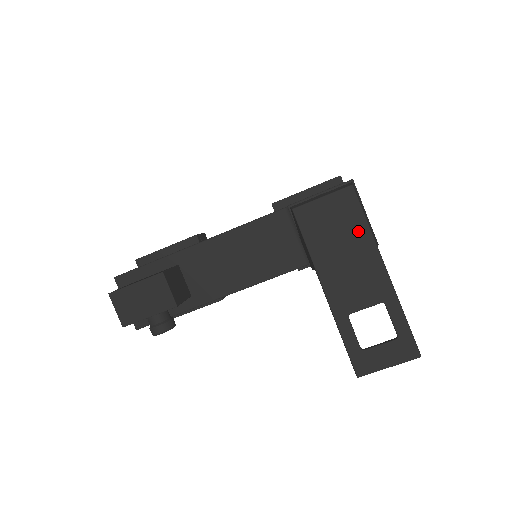
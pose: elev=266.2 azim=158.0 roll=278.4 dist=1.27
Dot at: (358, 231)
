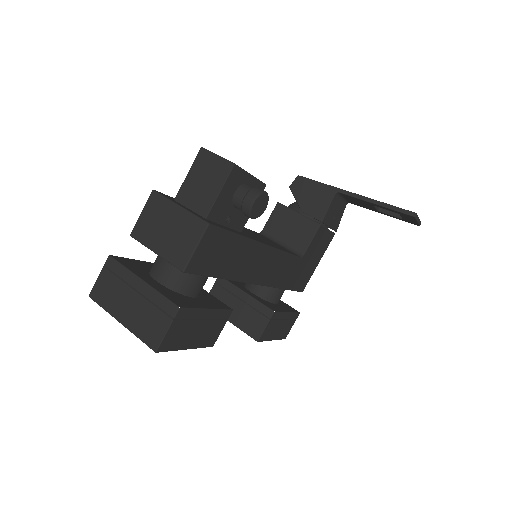
Dot at: occluded
